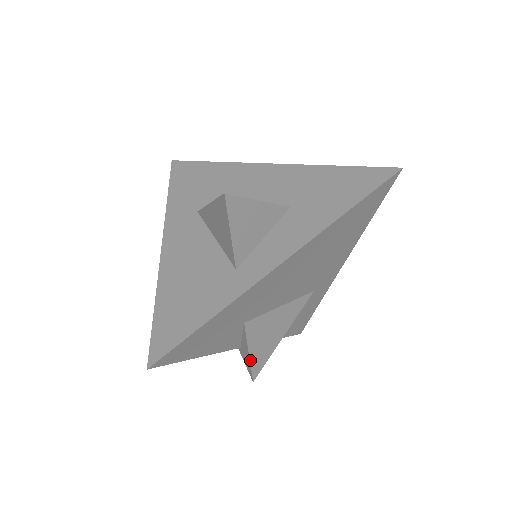
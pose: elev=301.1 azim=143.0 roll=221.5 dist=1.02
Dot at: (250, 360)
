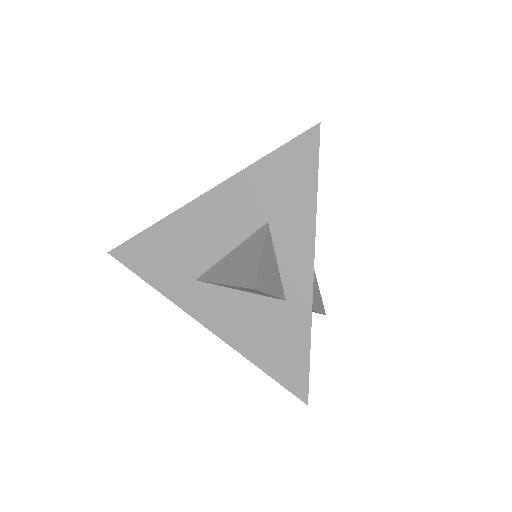
Dot at: (318, 312)
